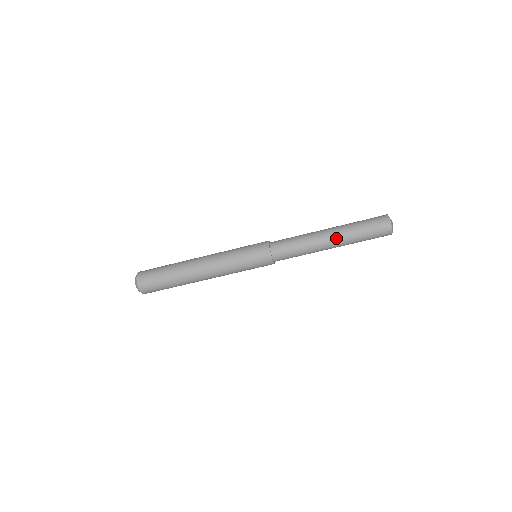
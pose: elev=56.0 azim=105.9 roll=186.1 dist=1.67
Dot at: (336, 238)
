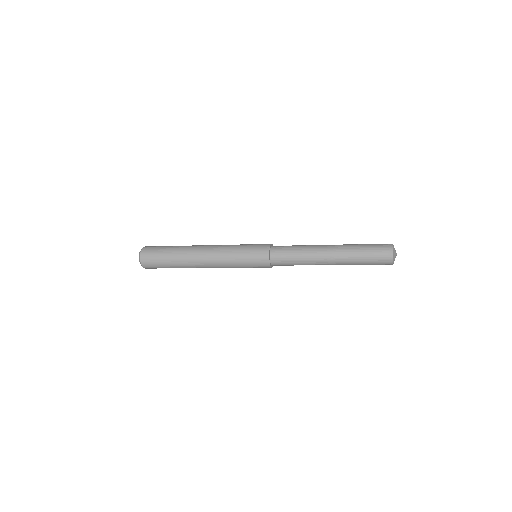
Dot at: (336, 262)
